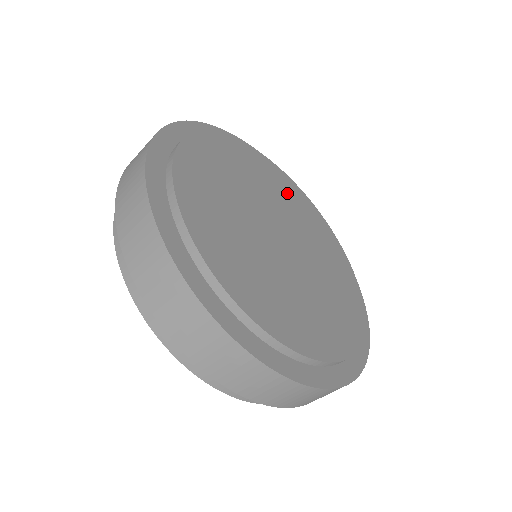
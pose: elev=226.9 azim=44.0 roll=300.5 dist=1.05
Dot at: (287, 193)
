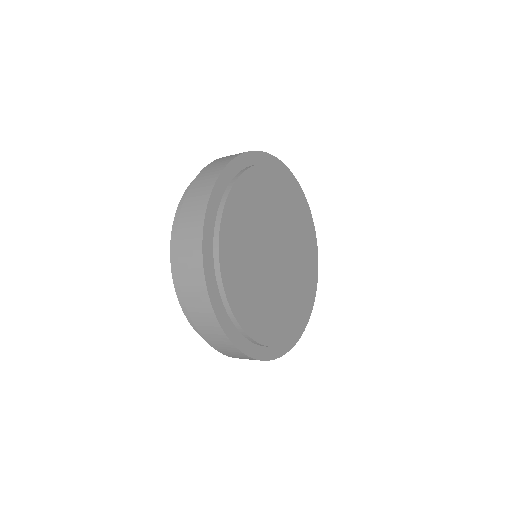
Dot at: (277, 194)
